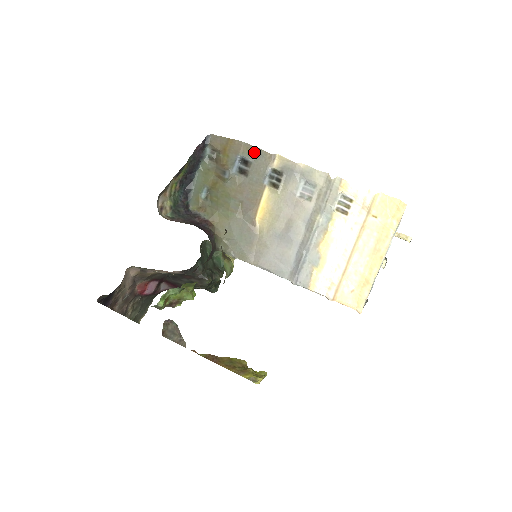
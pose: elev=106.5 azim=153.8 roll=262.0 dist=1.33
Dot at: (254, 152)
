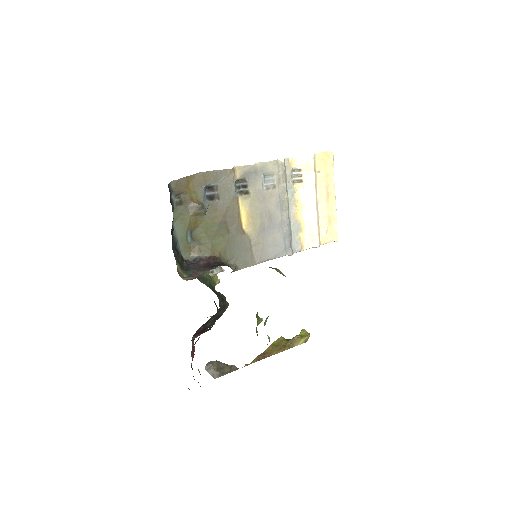
Dot at: (215, 175)
